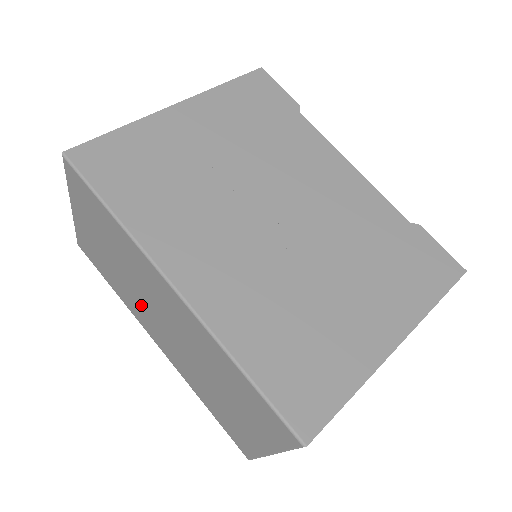
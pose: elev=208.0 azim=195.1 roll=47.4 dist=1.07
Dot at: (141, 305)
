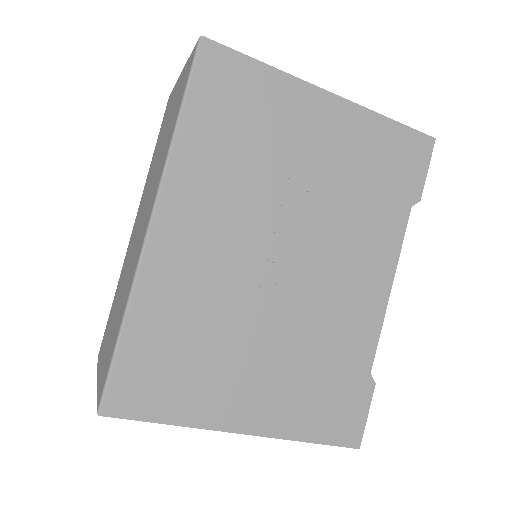
Dot at: (146, 192)
